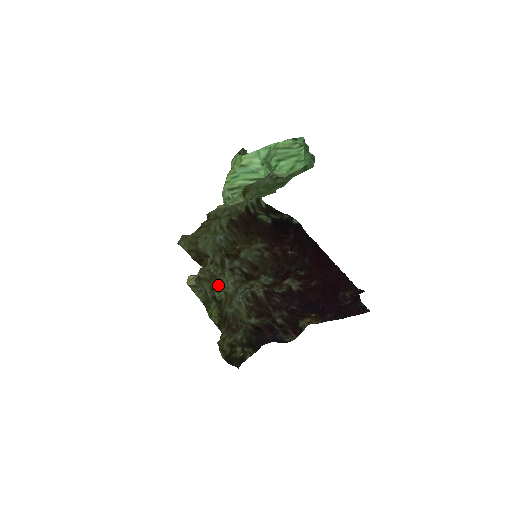
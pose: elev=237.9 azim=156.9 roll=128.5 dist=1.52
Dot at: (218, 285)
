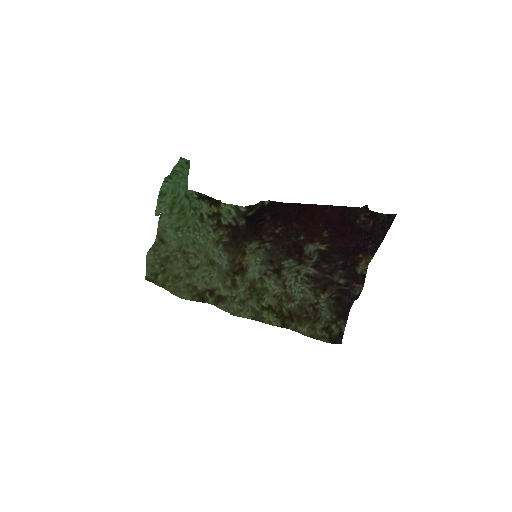
Dot at: (261, 295)
